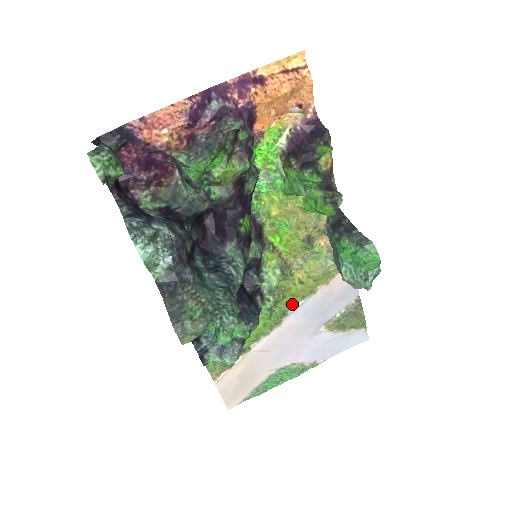
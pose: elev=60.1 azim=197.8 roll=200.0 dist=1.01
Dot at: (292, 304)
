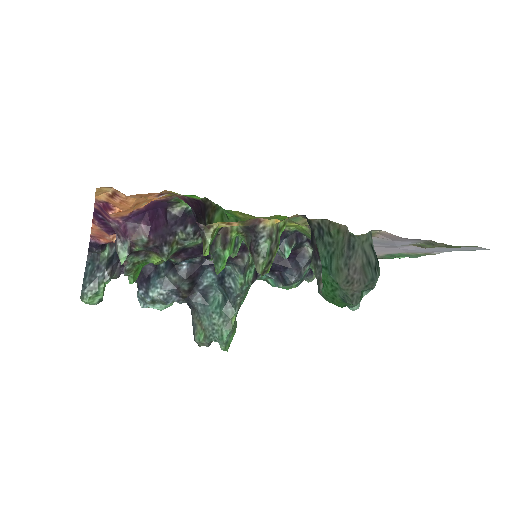
Dot at: occluded
